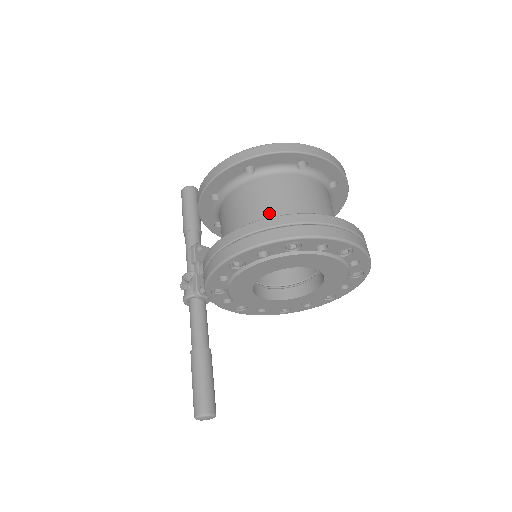
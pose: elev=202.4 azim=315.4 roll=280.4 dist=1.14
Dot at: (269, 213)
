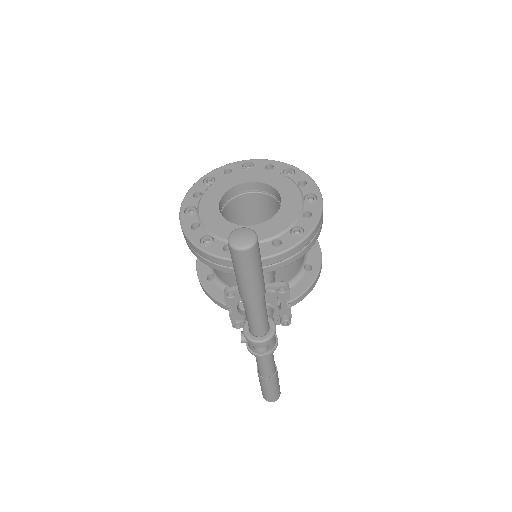
Dot at: occluded
